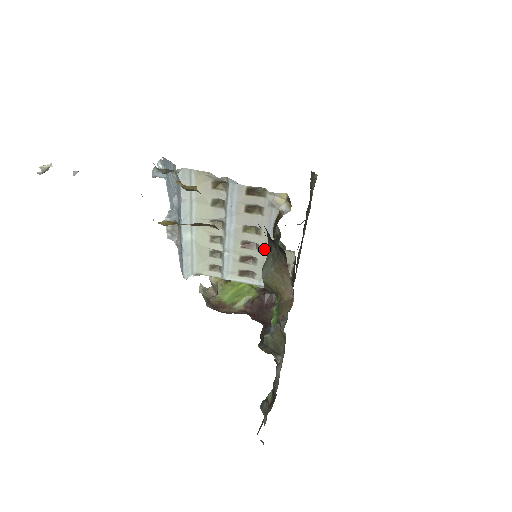
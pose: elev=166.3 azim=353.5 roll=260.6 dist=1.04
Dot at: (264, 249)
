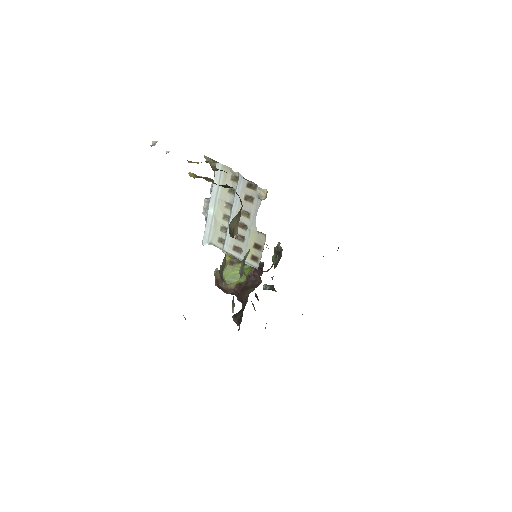
Dot at: (250, 230)
